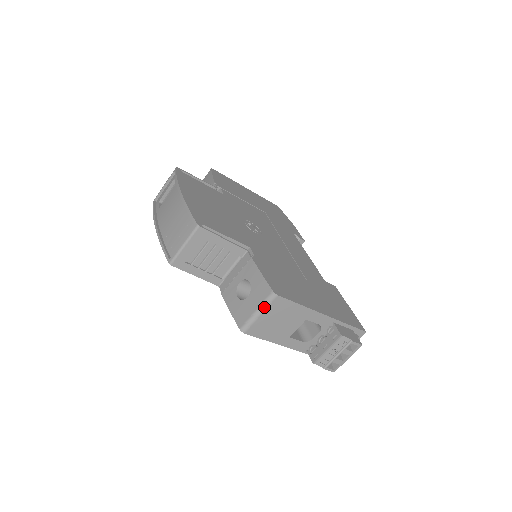
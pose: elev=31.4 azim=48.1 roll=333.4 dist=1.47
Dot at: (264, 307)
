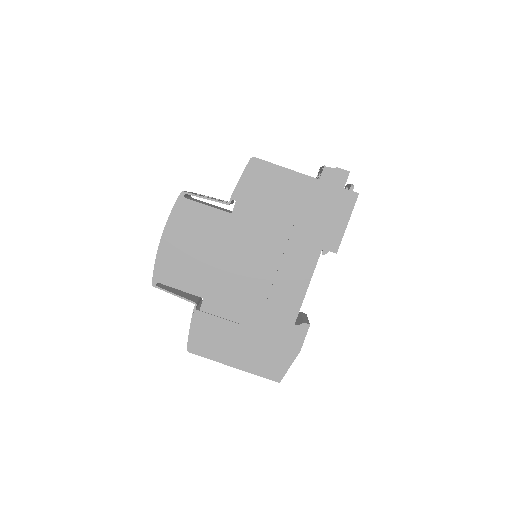
Dot at: occluded
